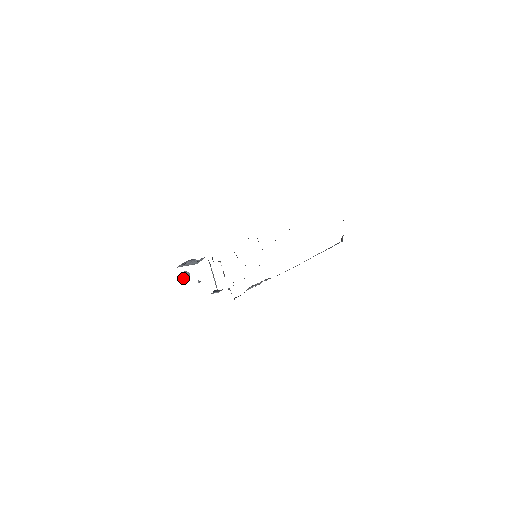
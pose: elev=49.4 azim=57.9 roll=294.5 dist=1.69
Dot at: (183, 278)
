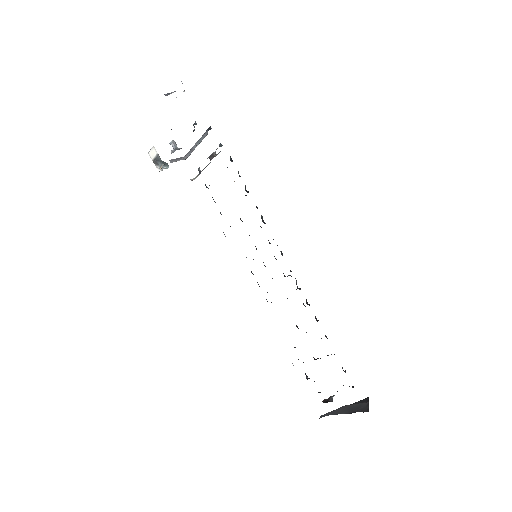
Dot at: (155, 160)
